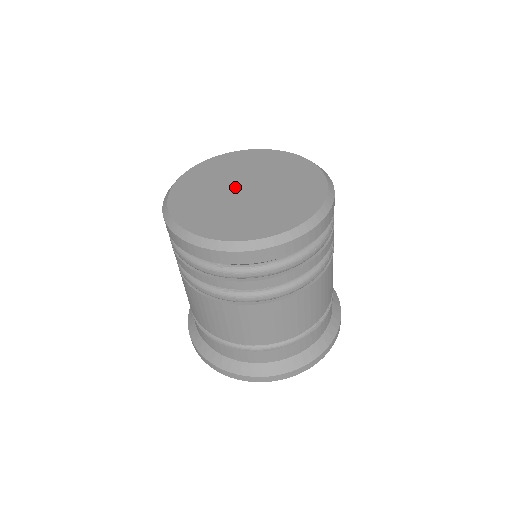
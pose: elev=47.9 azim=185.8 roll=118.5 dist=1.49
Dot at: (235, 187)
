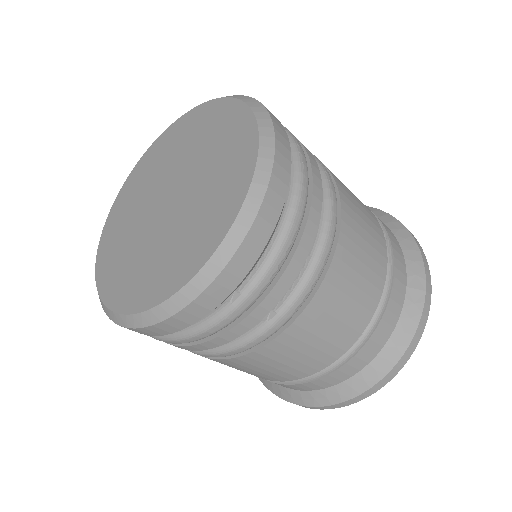
Dot at: (154, 213)
